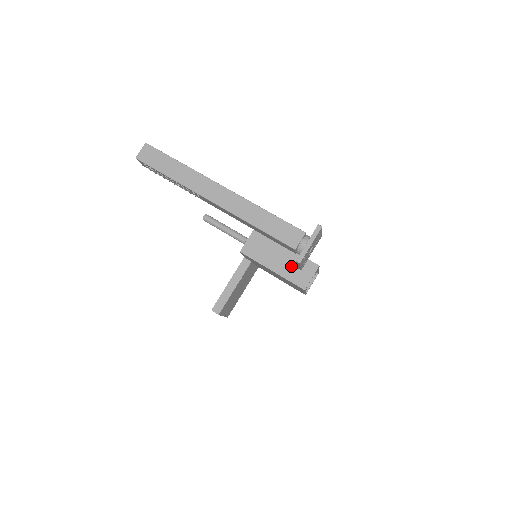
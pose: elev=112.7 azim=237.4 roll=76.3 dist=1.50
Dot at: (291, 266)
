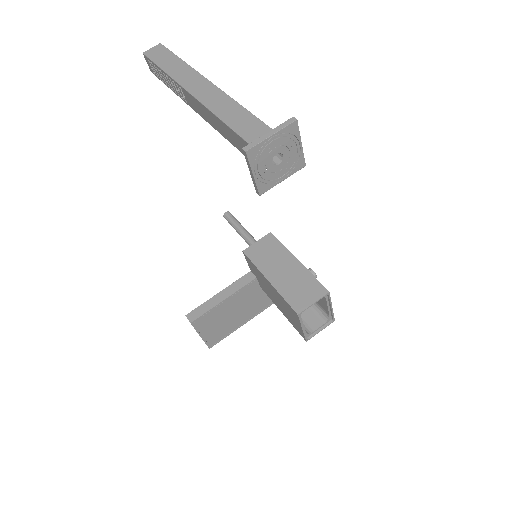
Dot at: (294, 282)
